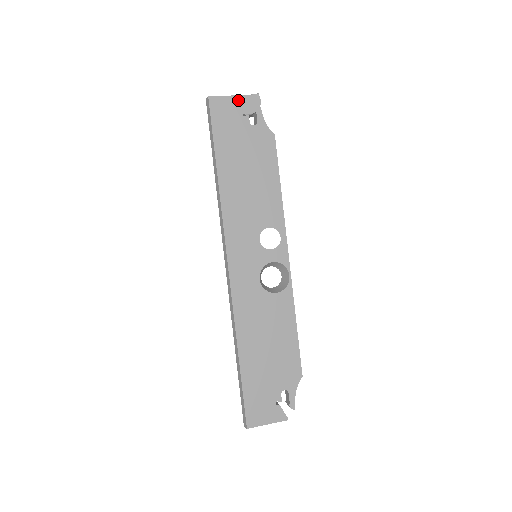
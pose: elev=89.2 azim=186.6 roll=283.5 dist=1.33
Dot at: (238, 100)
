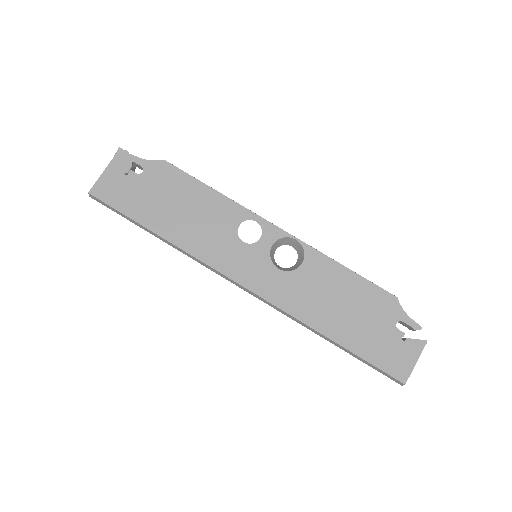
Dot at: (111, 170)
